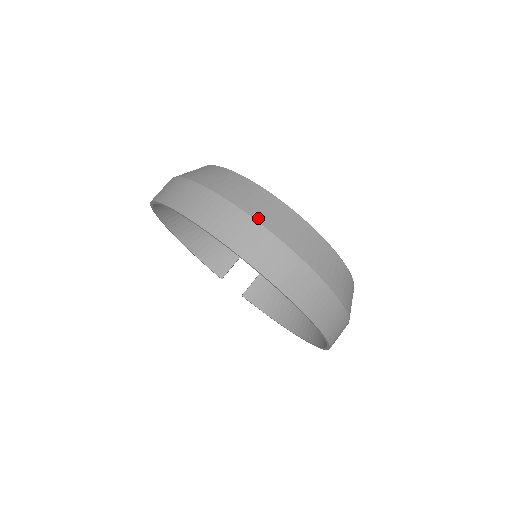
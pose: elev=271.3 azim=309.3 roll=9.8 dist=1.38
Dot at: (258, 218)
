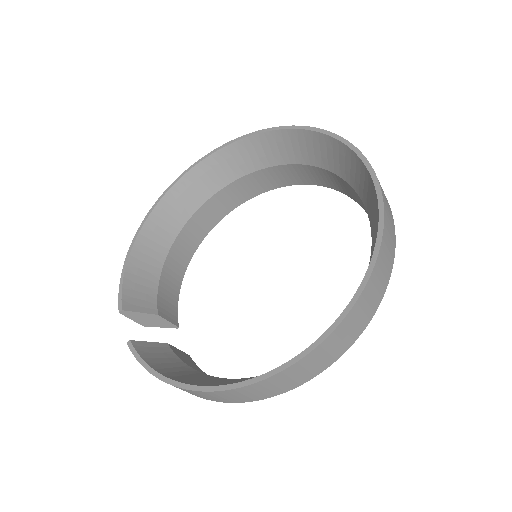
Dot at: occluded
